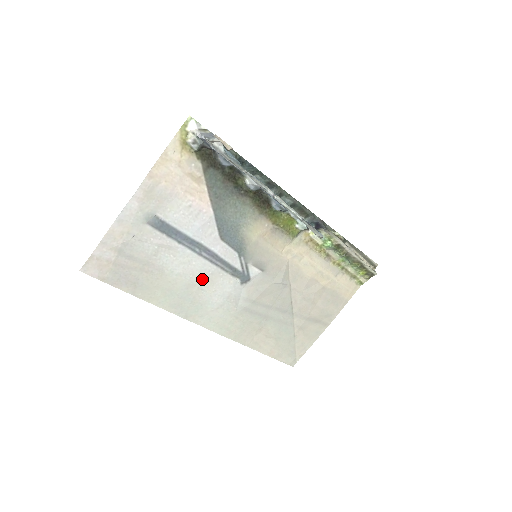
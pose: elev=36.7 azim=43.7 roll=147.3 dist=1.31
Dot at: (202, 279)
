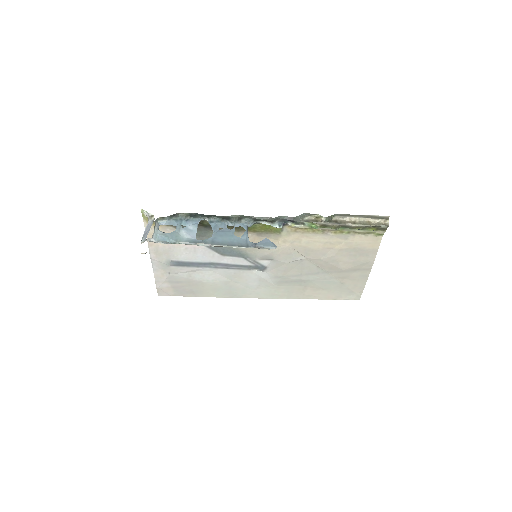
Dot at: (231, 278)
